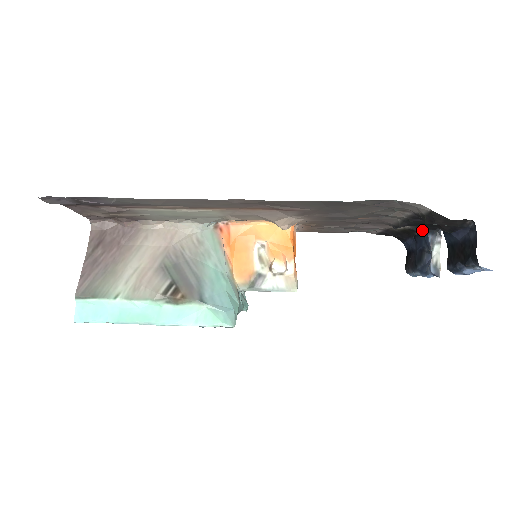
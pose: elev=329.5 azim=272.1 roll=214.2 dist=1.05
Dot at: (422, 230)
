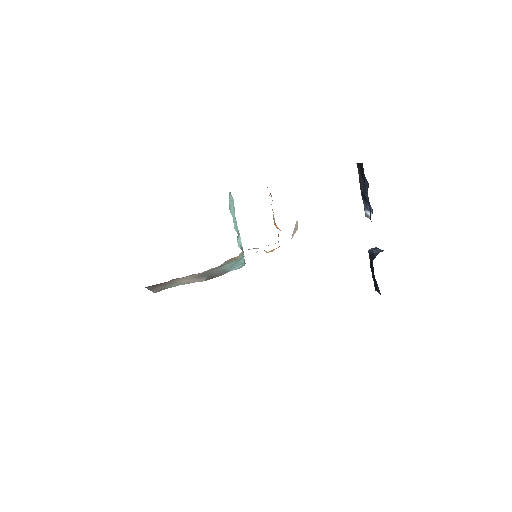
Dot at: occluded
